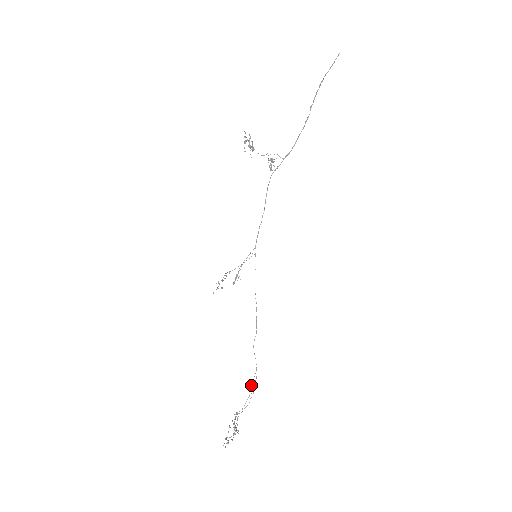
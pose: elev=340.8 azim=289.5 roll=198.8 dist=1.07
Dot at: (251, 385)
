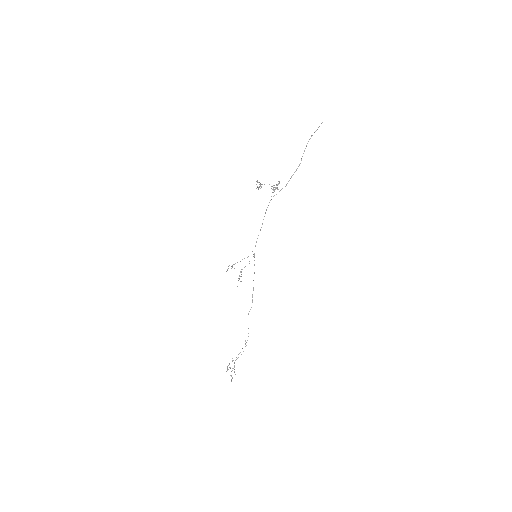
Dot at: occluded
